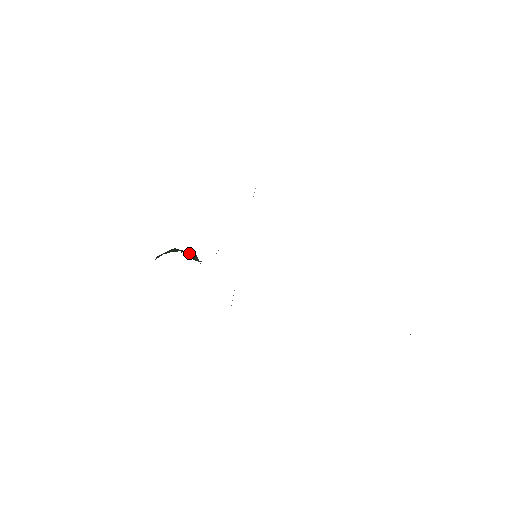
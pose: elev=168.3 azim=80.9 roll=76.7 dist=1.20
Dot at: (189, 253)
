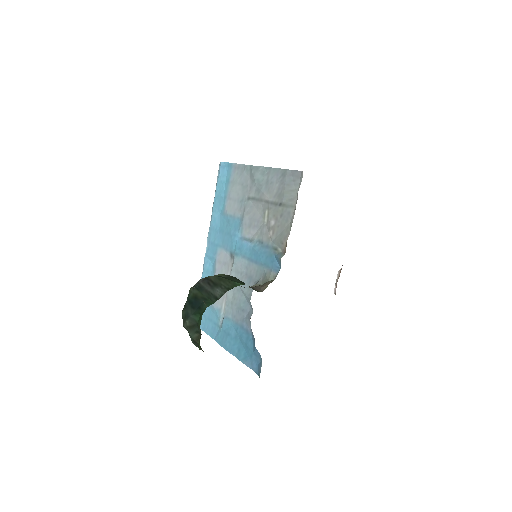
Dot at: (239, 281)
